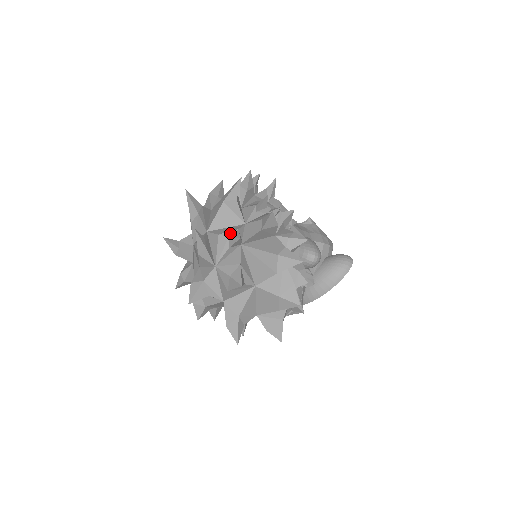
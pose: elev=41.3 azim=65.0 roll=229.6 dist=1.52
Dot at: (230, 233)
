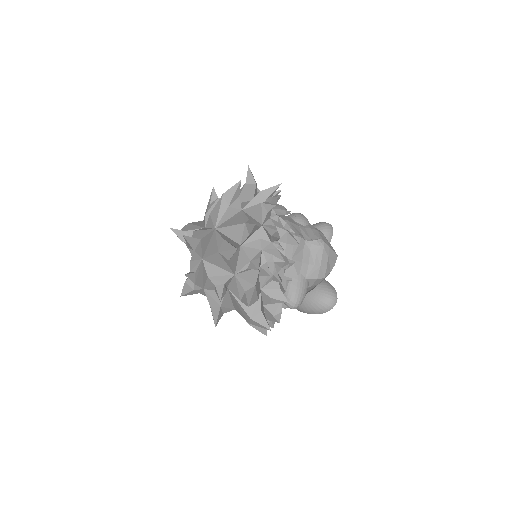
Dot at: (217, 283)
